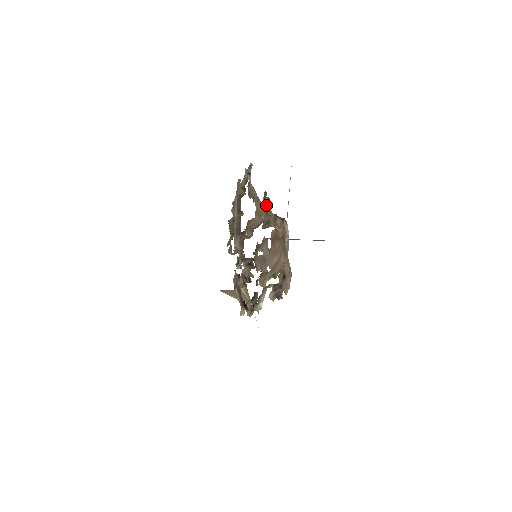
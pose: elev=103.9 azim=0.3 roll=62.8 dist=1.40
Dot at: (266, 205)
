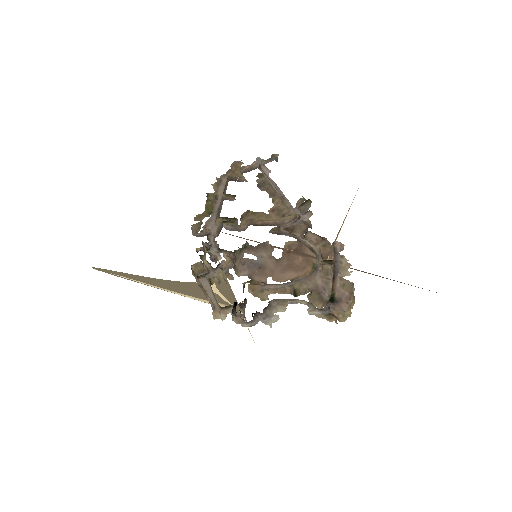
Dot at: (302, 210)
